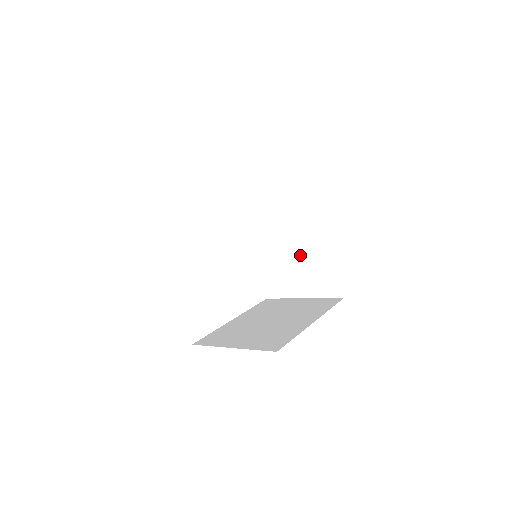
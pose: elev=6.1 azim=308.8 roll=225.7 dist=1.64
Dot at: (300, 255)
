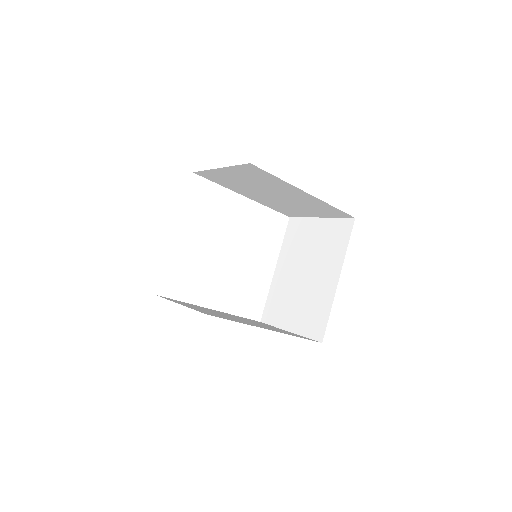
Dot at: (292, 201)
